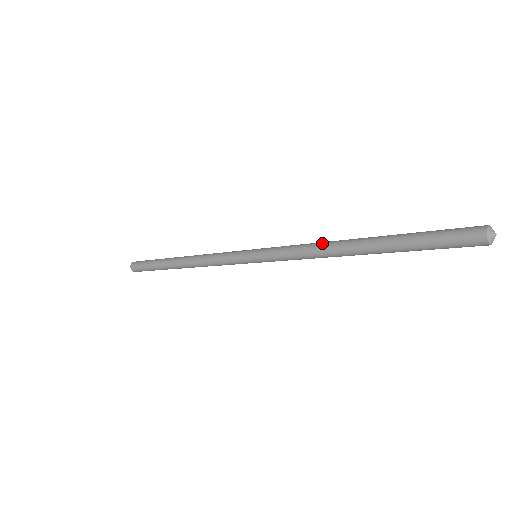
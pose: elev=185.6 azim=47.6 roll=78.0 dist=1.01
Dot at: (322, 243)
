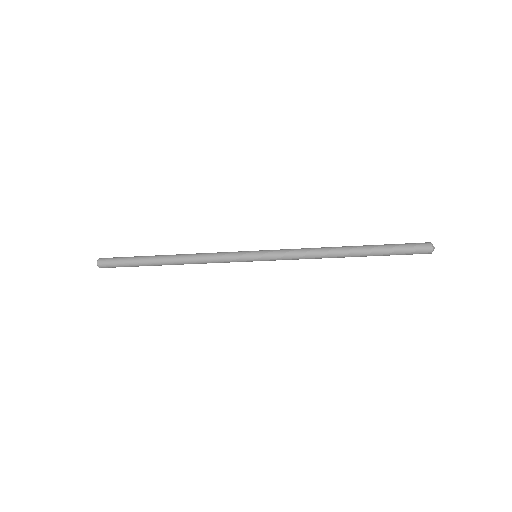
Dot at: (320, 248)
